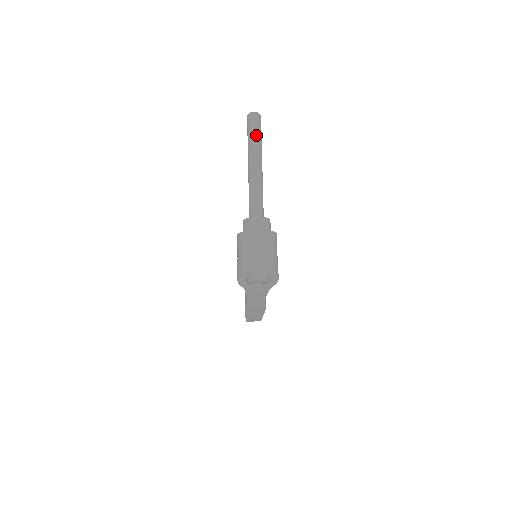
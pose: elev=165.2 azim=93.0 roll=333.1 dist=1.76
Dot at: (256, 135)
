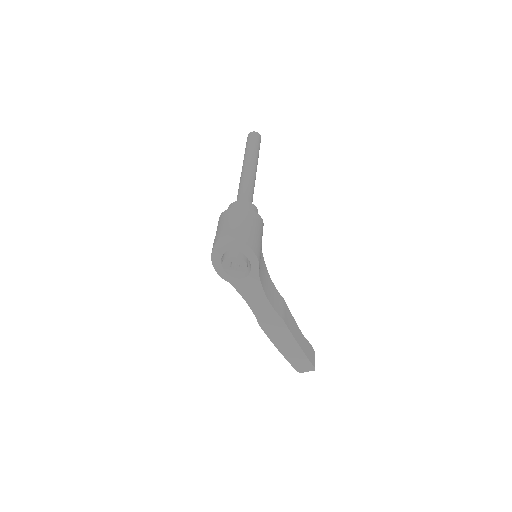
Dot at: (249, 146)
